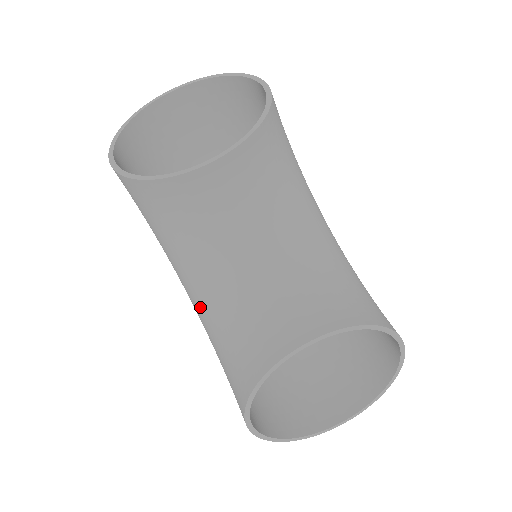
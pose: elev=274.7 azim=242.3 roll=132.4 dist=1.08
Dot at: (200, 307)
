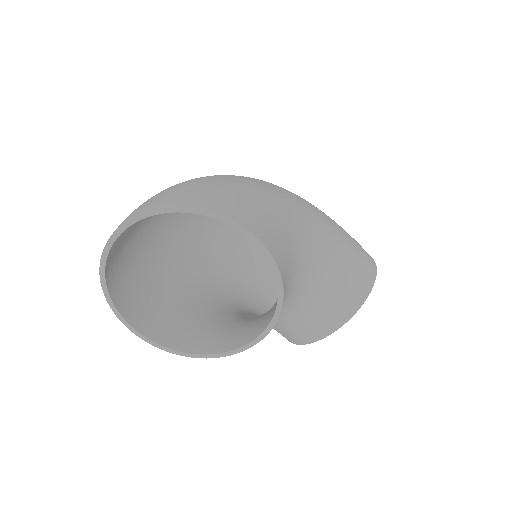
Dot at: occluded
